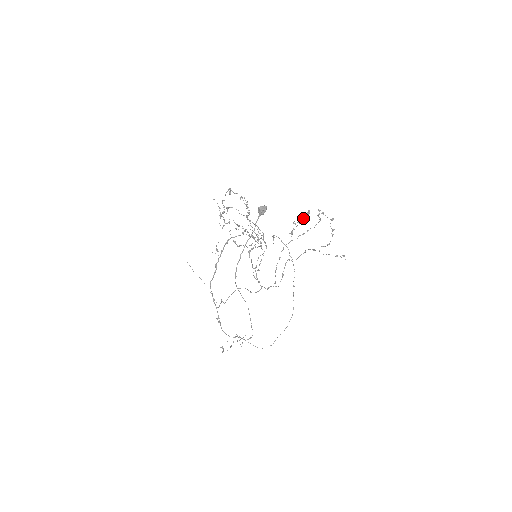
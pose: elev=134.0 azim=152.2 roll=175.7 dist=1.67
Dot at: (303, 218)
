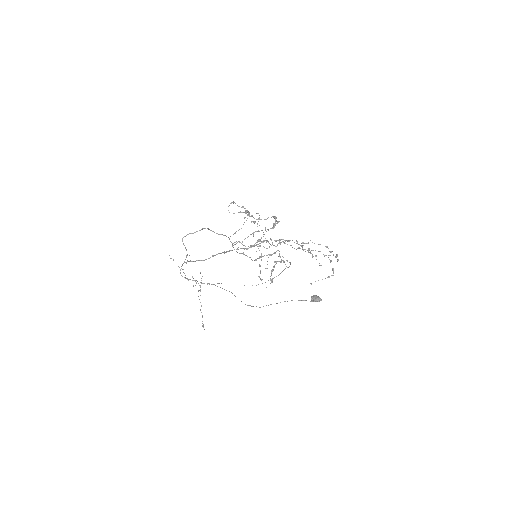
Dot at: (328, 277)
